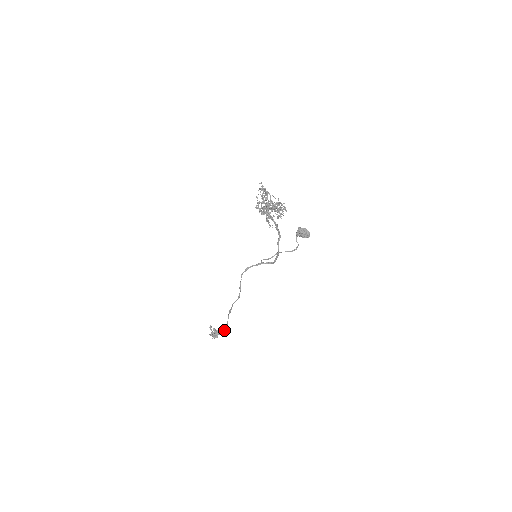
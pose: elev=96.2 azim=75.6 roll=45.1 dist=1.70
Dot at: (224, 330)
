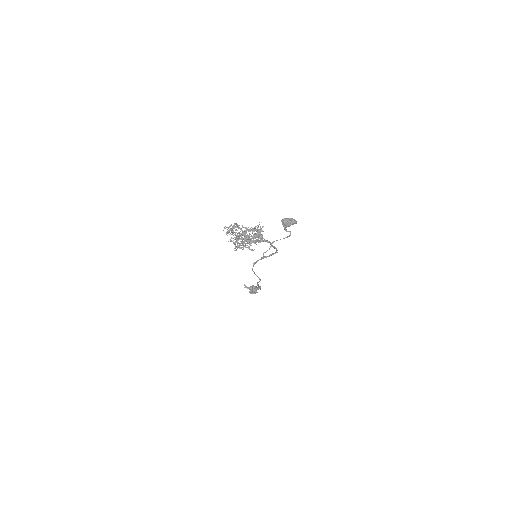
Dot at: occluded
